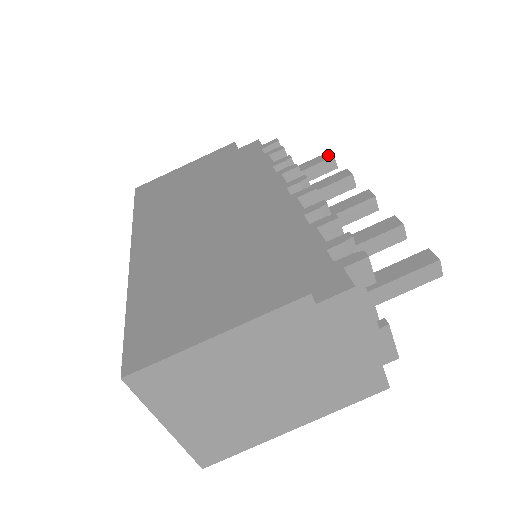
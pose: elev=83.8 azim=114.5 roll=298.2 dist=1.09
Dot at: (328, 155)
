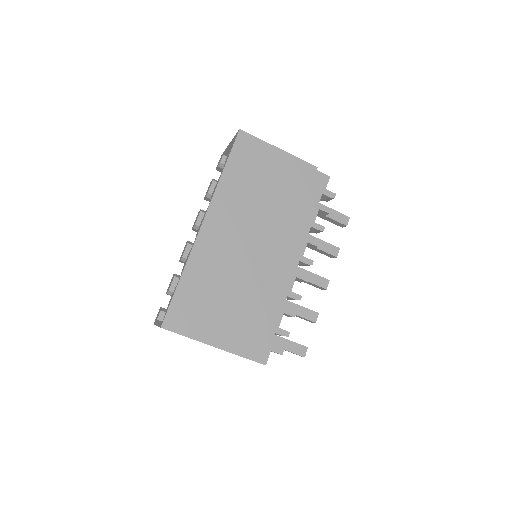
Dot at: (346, 221)
